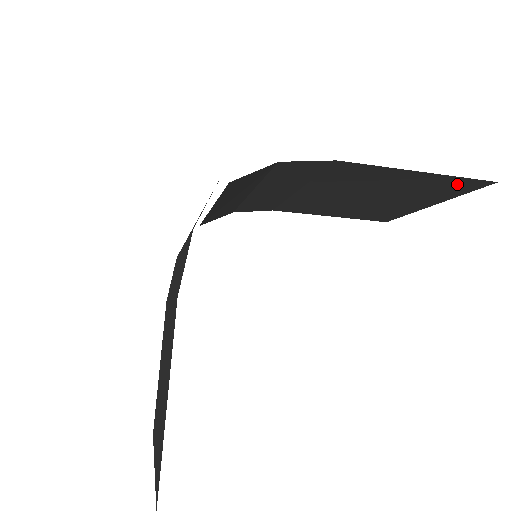
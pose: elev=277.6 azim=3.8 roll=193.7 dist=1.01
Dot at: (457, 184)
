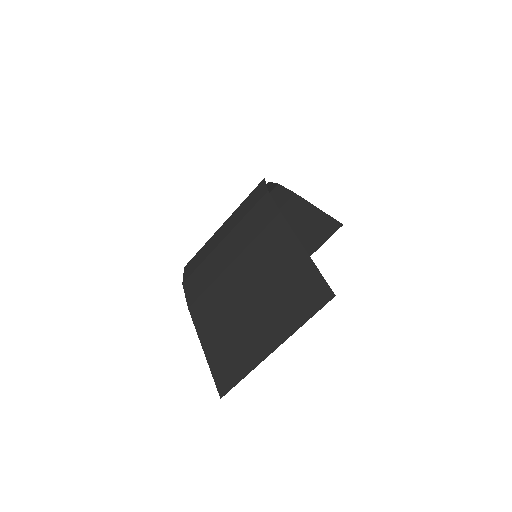
Dot at: (328, 227)
